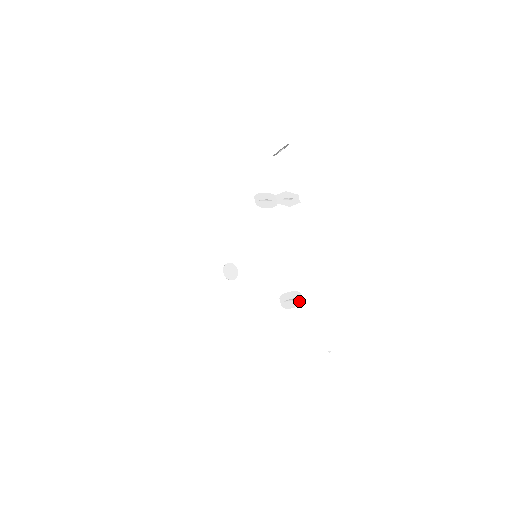
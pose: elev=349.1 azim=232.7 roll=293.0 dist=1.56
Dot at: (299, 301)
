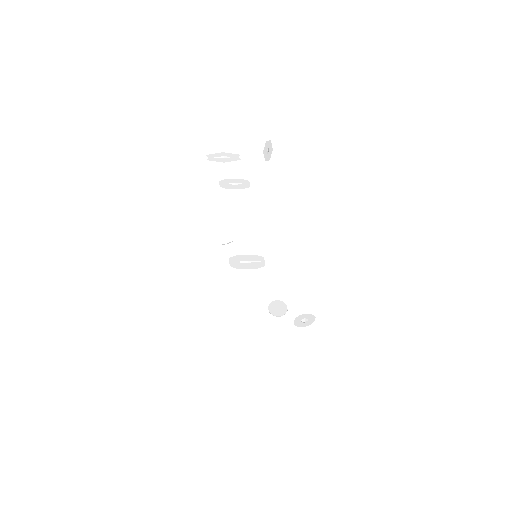
Dot at: (259, 264)
